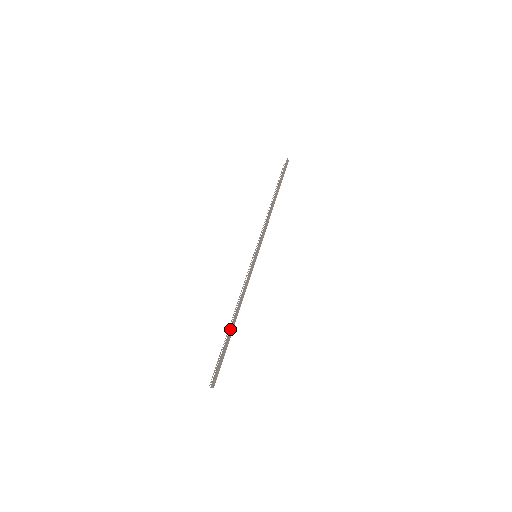
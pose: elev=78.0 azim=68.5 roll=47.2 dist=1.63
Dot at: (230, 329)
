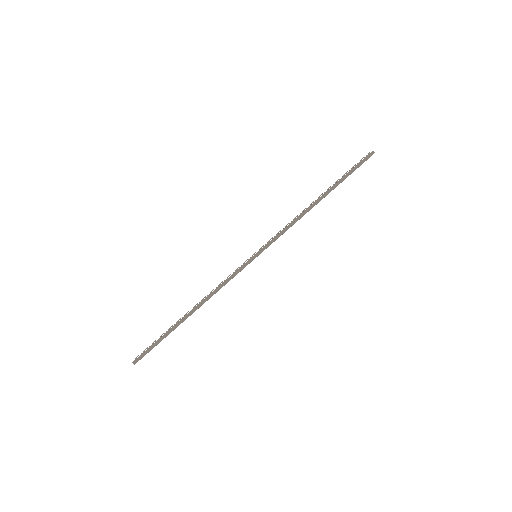
Dot at: (180, 320)
